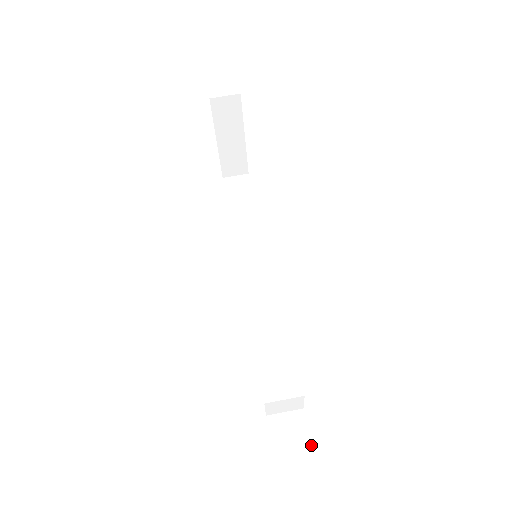
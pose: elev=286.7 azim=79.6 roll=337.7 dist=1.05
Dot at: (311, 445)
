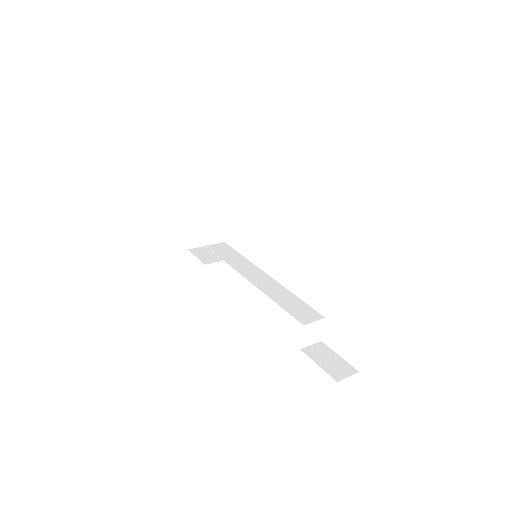
Dot at: (339, 356)
